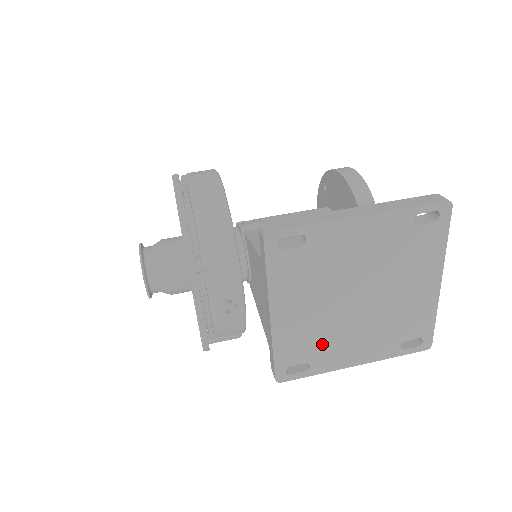
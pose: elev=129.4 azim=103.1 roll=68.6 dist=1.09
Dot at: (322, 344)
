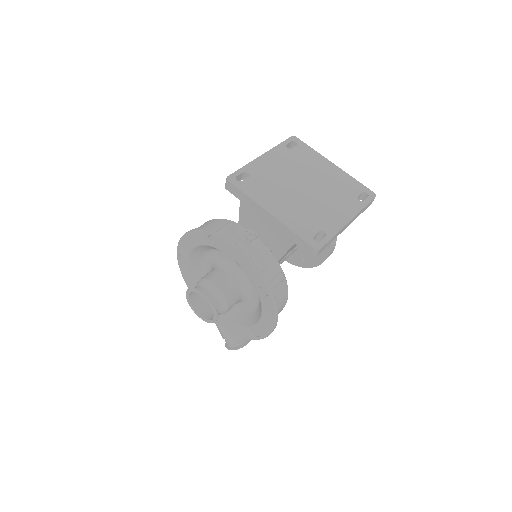
Dot at: (316, 217)
